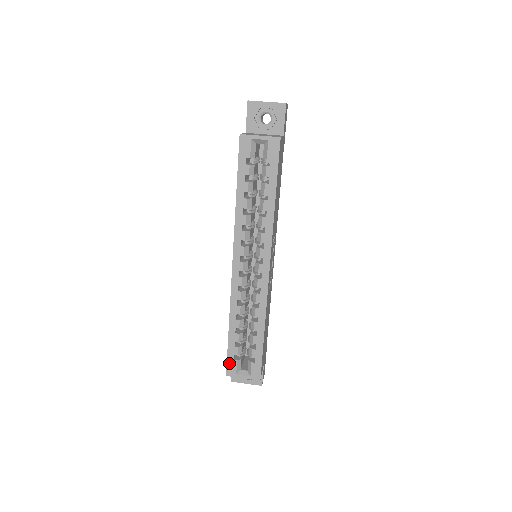
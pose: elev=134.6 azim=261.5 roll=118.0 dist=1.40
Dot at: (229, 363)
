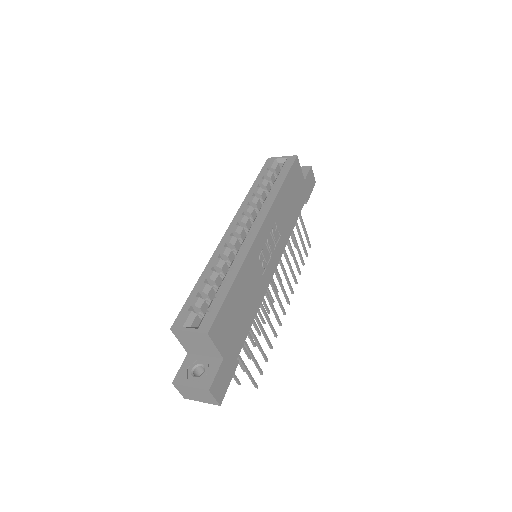
Dot at: (181, 314)
